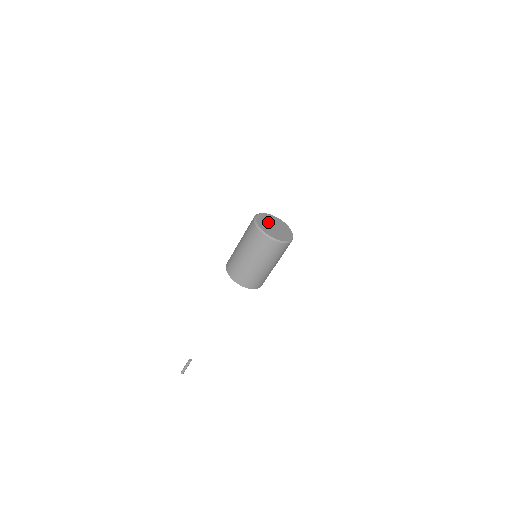
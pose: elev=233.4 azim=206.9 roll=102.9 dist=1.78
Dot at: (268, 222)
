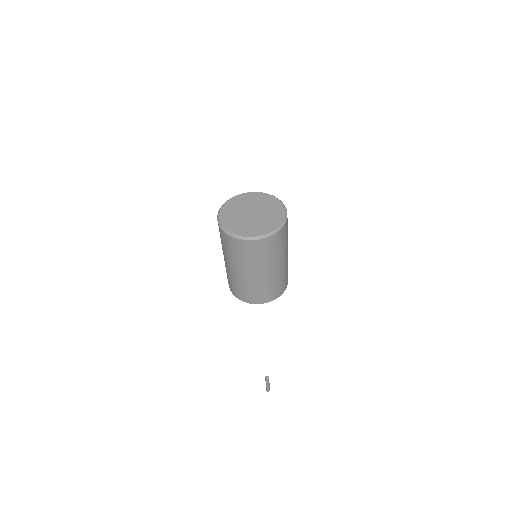
Dot at: (248, 205)
